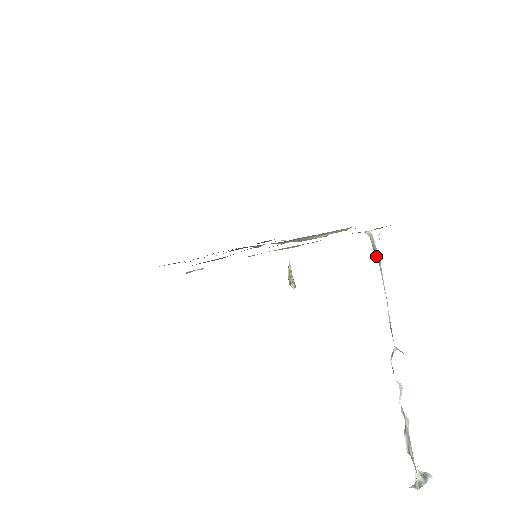
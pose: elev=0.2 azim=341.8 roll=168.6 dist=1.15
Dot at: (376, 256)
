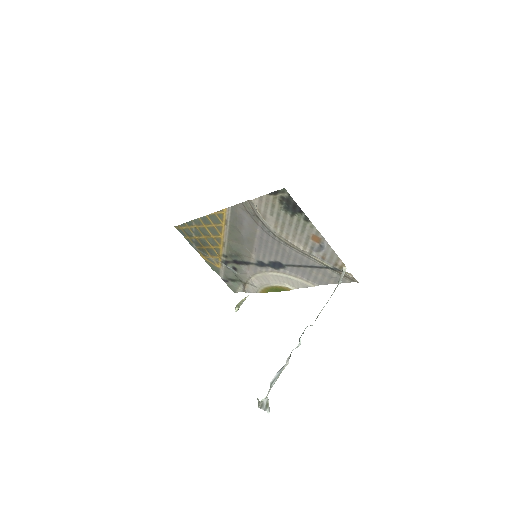
Dot at: (339, 281)
